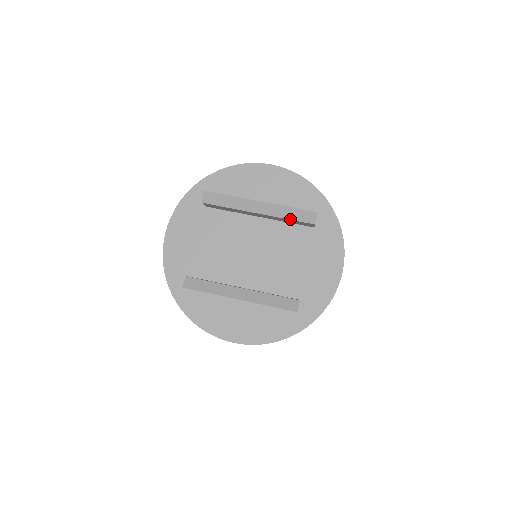
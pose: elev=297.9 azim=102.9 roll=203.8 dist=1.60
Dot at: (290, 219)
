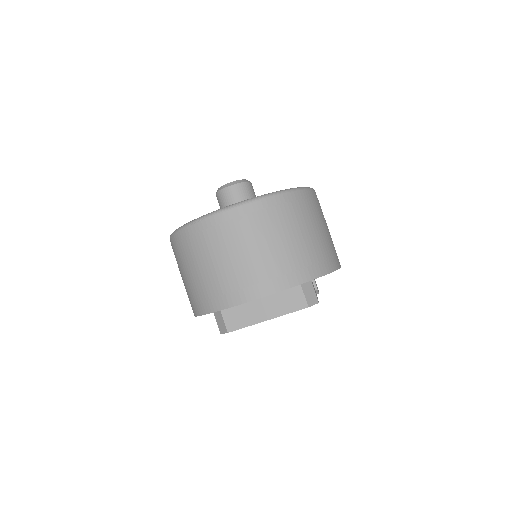
Dot at: occluded
